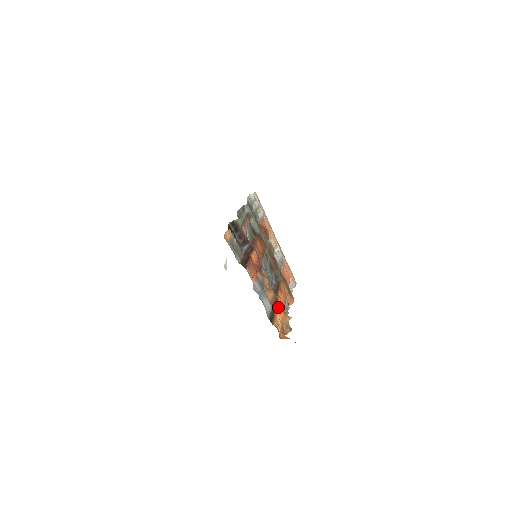
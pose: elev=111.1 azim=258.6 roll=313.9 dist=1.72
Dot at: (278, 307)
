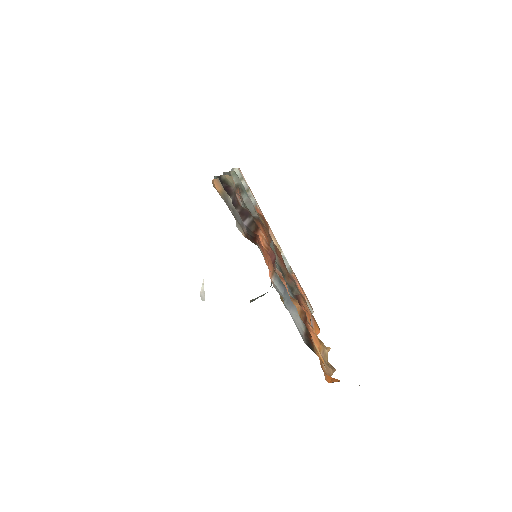
Dot at: (310, 329)
